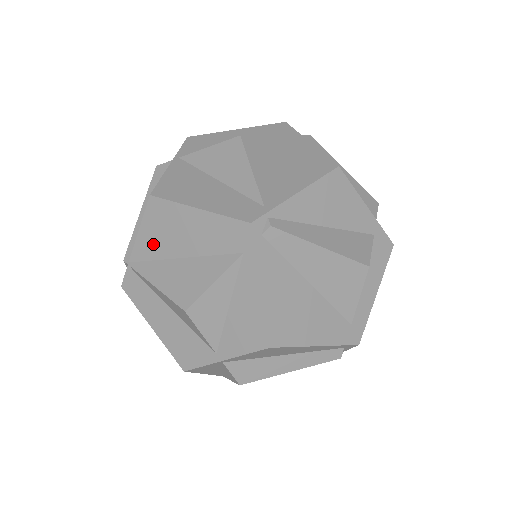
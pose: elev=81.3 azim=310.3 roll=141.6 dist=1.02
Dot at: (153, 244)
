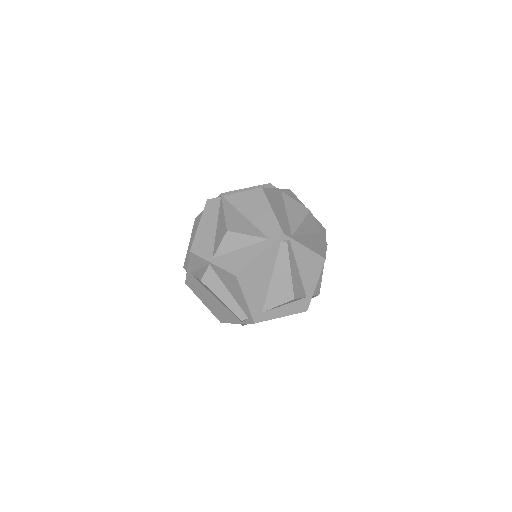
Dot at: (241, 201)
